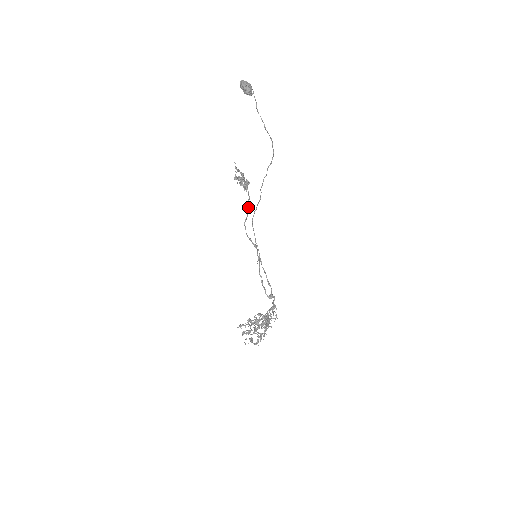
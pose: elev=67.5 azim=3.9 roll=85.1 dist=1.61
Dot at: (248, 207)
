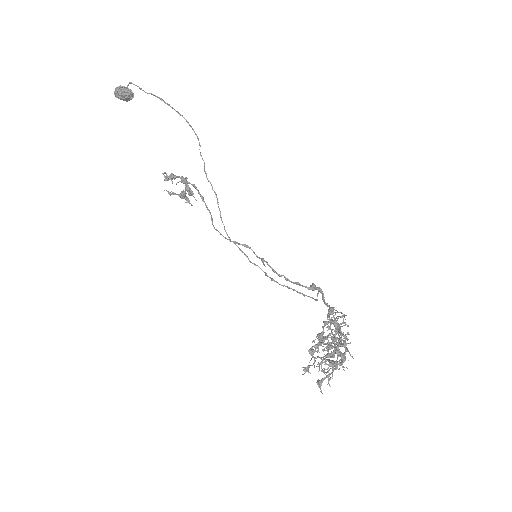
Dot at: occluded
